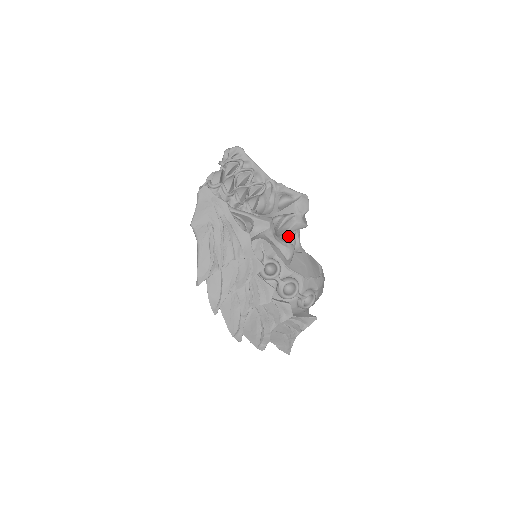
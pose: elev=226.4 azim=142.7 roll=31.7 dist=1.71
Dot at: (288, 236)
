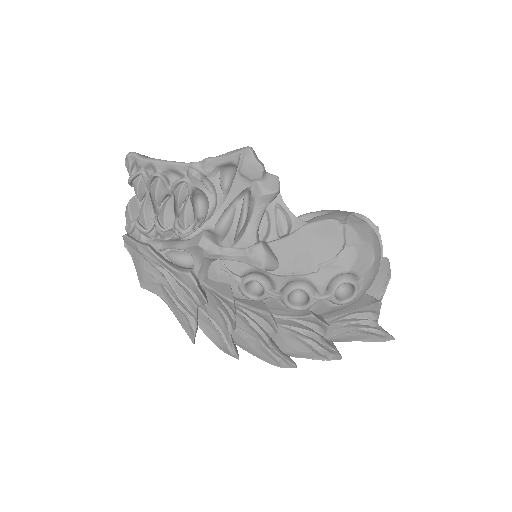
Dot at: (267, 217)
